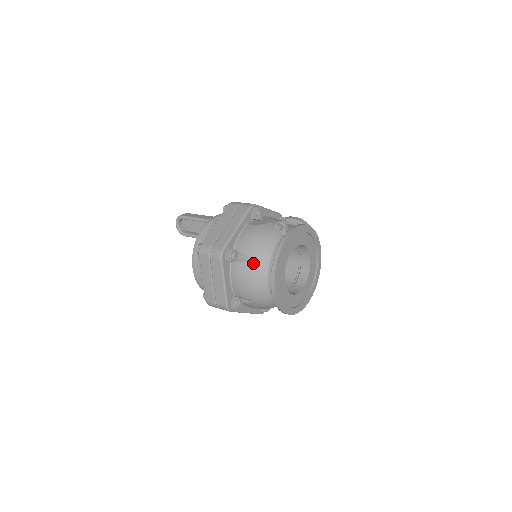
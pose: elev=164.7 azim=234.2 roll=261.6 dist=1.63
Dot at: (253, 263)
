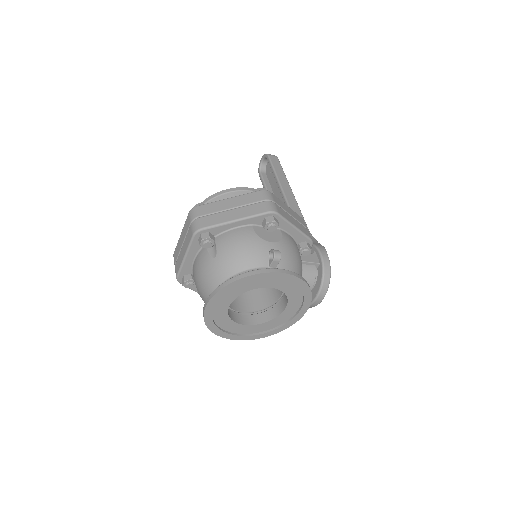
Dot at: (215, 265)
